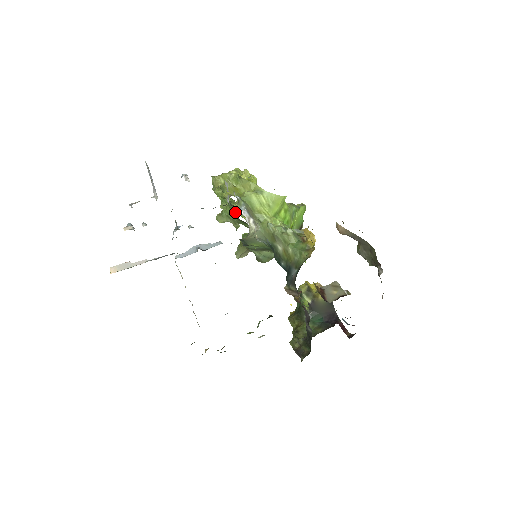
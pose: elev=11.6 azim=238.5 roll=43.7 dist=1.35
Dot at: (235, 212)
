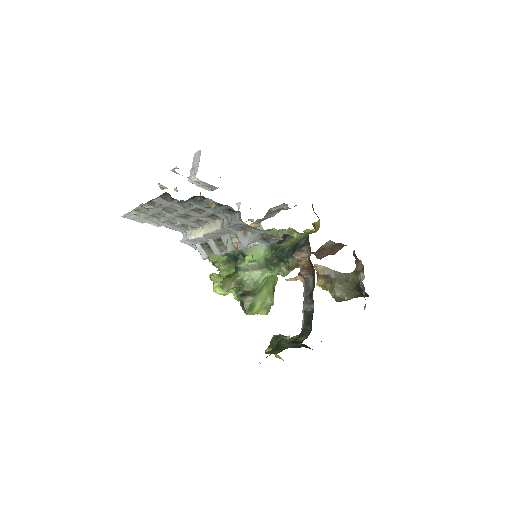
Dot at: occluded
